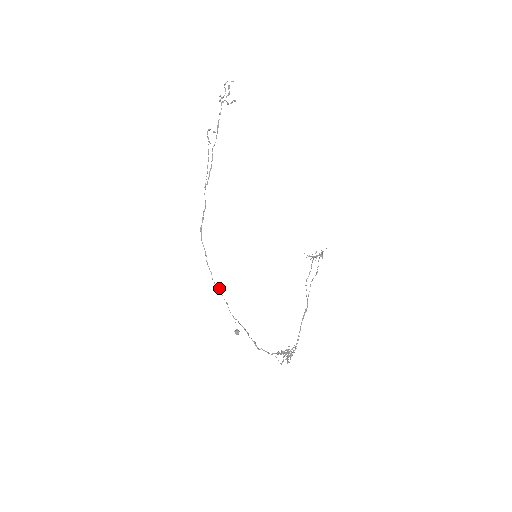
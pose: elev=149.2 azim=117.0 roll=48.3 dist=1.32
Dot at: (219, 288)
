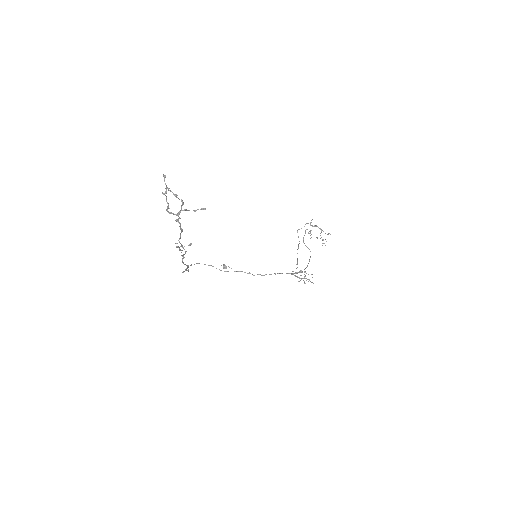
Dot at: (197, 263)
